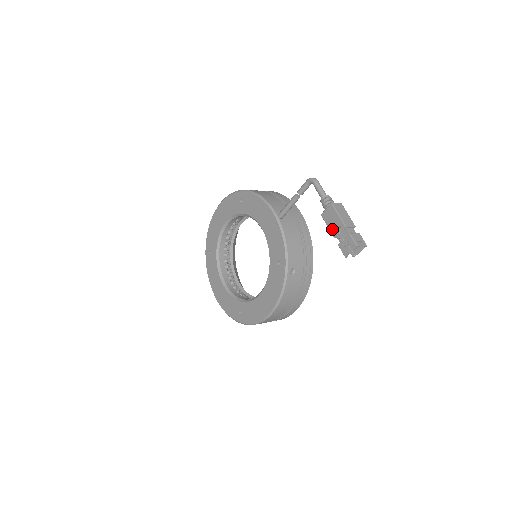
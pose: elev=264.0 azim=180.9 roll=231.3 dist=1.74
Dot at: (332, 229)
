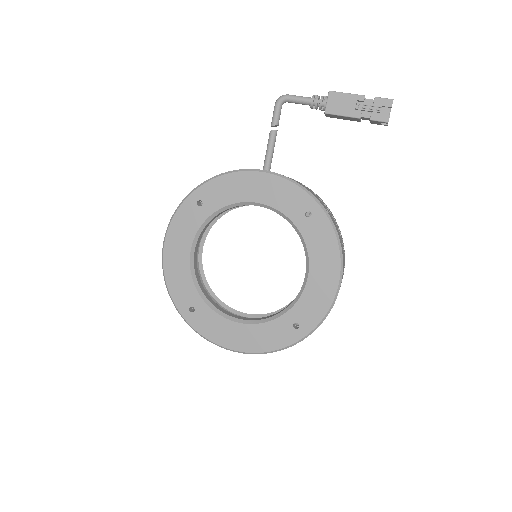
Dot at: (351, 112)
